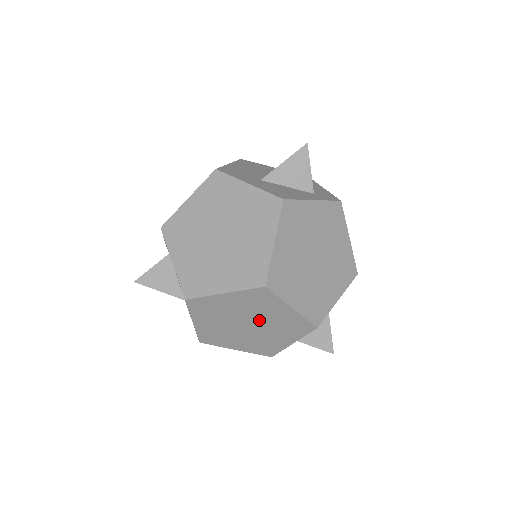
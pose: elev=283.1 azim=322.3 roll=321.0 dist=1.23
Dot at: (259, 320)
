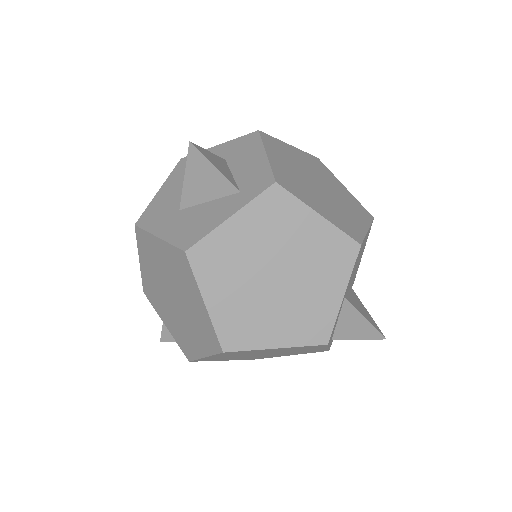
Dot at: (267, 353)
